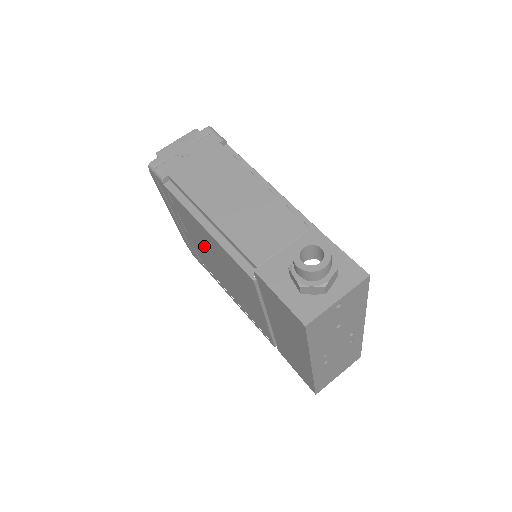
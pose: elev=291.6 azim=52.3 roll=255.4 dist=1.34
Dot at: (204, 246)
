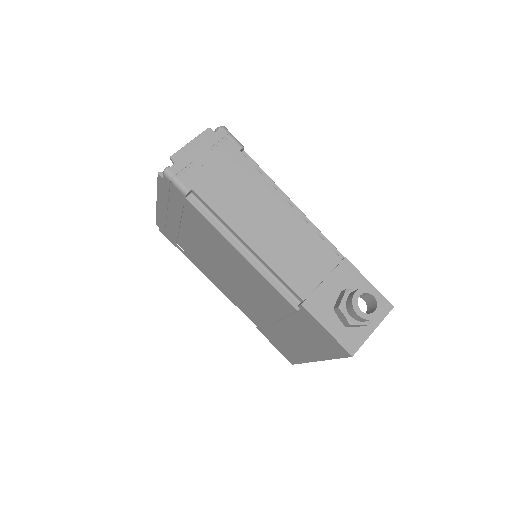
Dot at: (212, 251)
